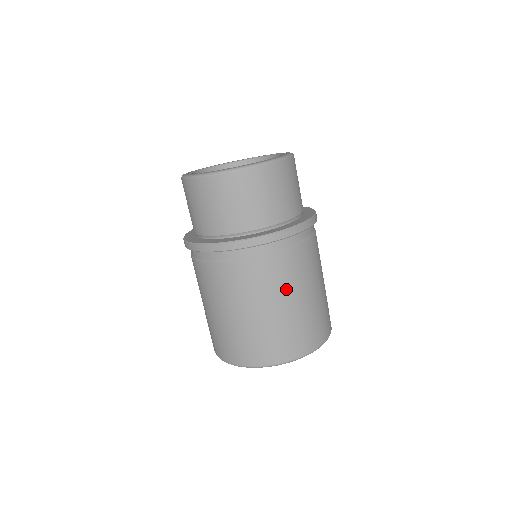
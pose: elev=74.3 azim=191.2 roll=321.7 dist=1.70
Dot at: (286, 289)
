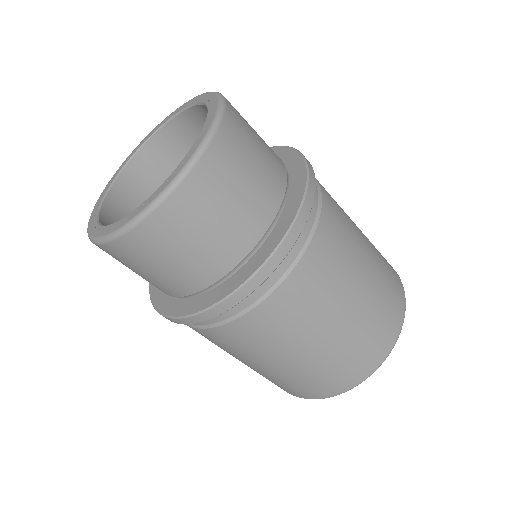
Dot at: (352, 254)
